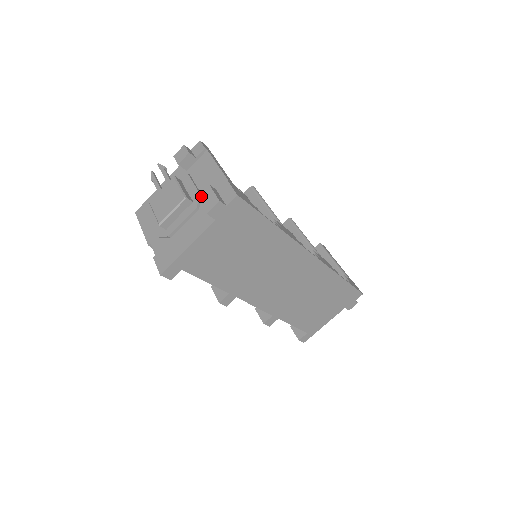
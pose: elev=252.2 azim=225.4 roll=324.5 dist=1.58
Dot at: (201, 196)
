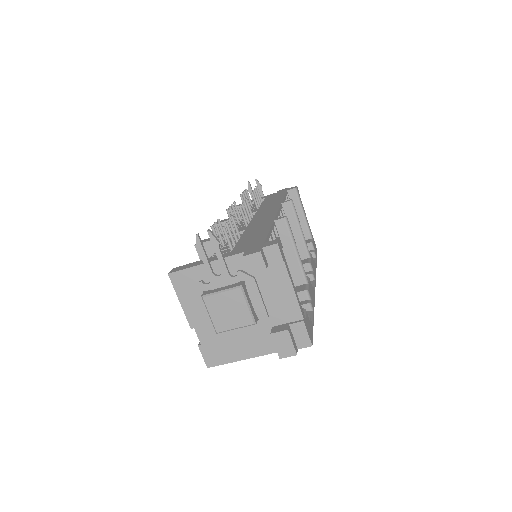
Dot at: (276, 337)
